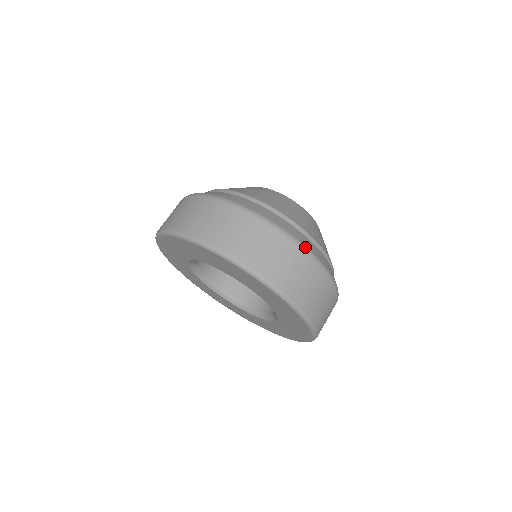
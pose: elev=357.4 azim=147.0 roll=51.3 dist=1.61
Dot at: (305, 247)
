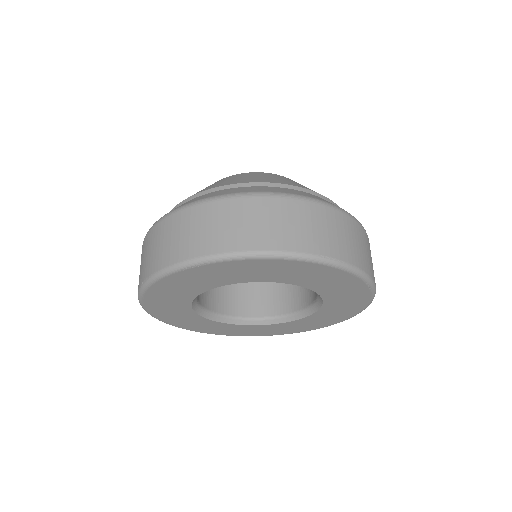
Dot at: (334, 205)
